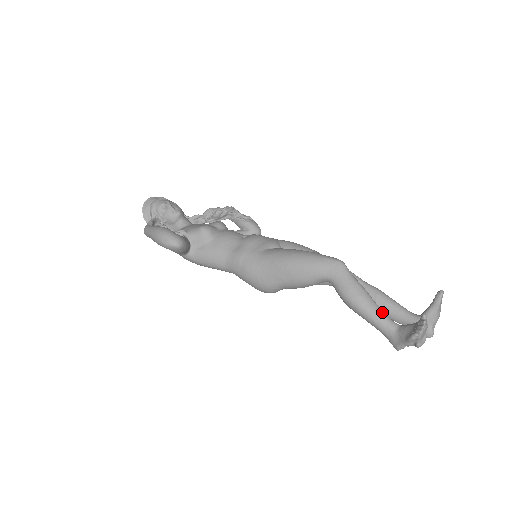
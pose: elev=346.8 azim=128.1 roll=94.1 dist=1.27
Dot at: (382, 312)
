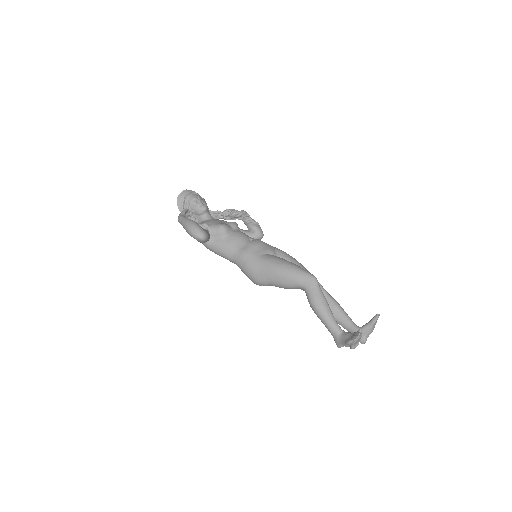
Dot at: (334, 320)
